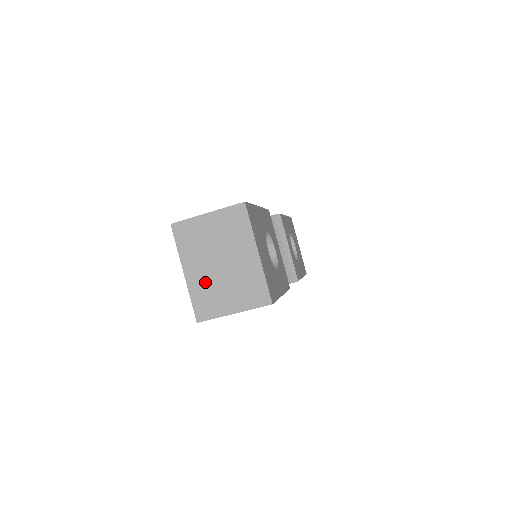
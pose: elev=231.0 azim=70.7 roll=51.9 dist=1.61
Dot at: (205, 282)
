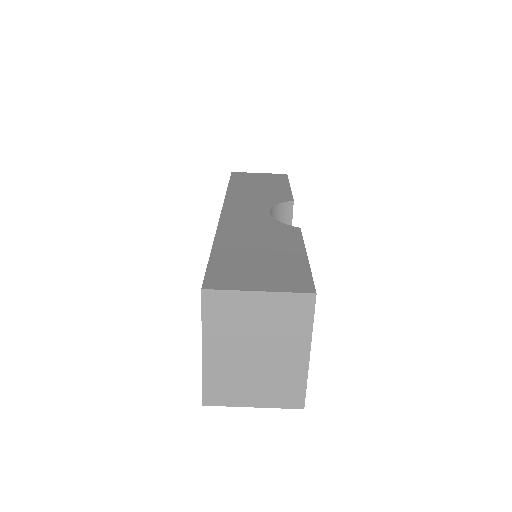
Dot at: (228, 367)
